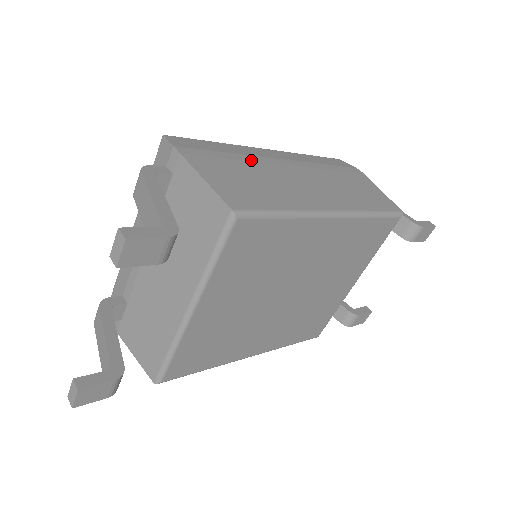
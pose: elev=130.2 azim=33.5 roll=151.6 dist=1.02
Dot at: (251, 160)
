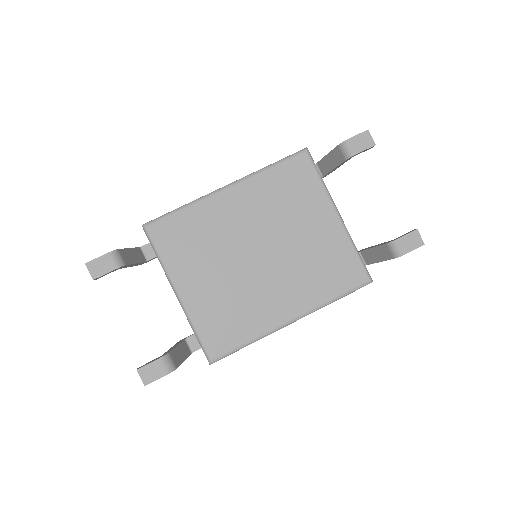
Dot at: occluded
